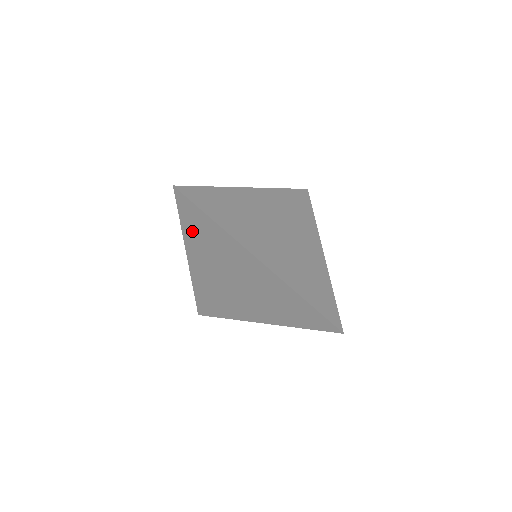
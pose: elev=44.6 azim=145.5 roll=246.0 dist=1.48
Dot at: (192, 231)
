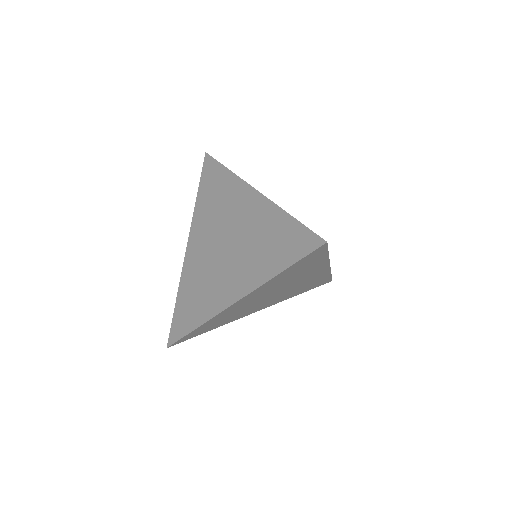
Dot at: (204, 197)
